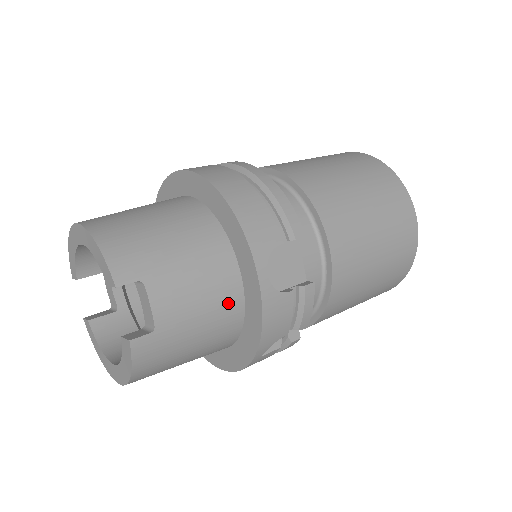
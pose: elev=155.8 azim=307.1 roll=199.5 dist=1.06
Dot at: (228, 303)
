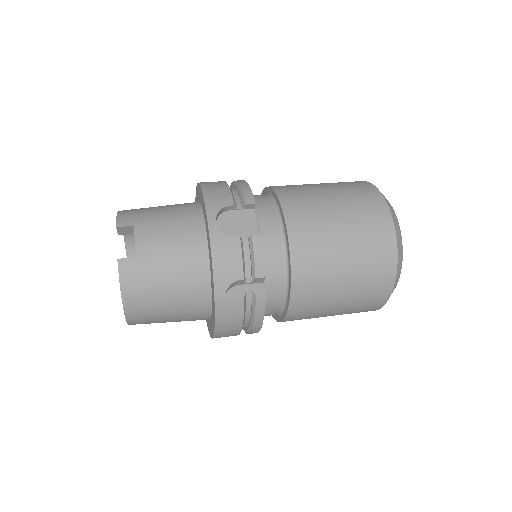
Dot at: (194, 249)
